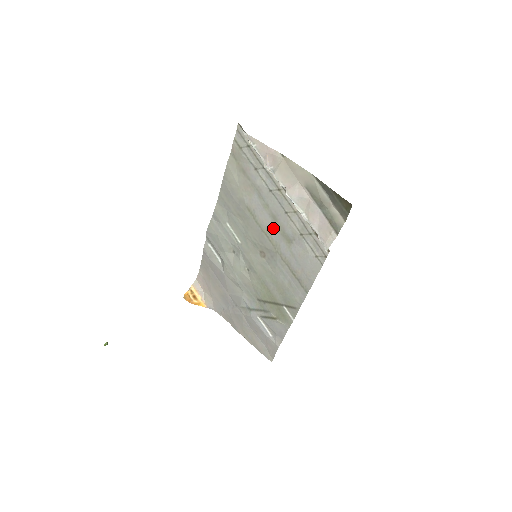
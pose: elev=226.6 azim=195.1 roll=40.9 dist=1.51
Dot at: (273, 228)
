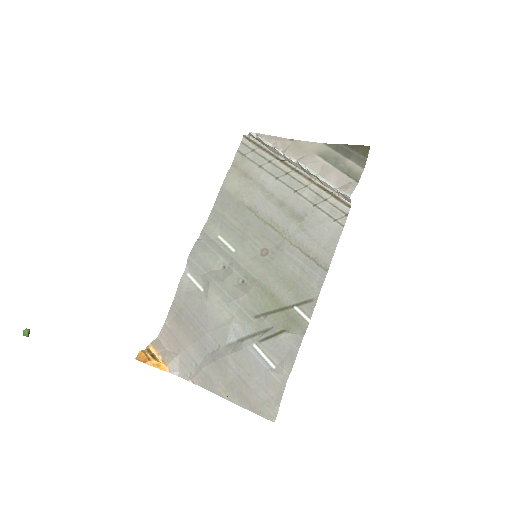
Dot at: (279, 215)
